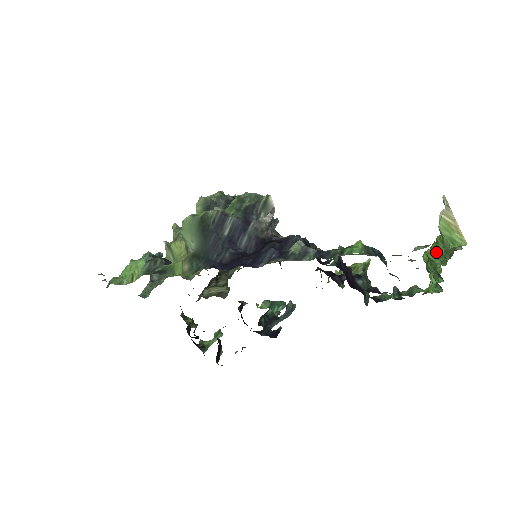
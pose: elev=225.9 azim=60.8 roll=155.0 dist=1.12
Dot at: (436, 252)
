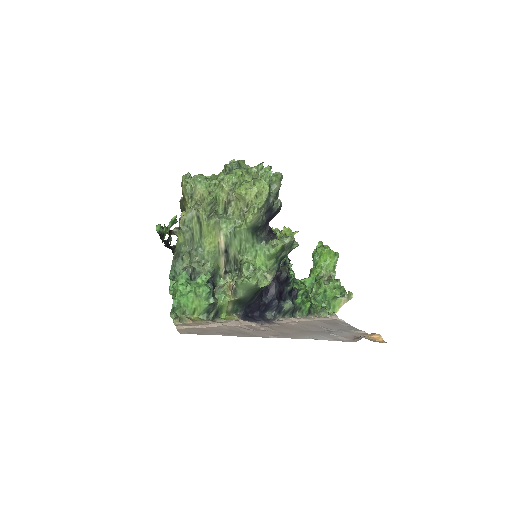
Dot at: (326, 294)
